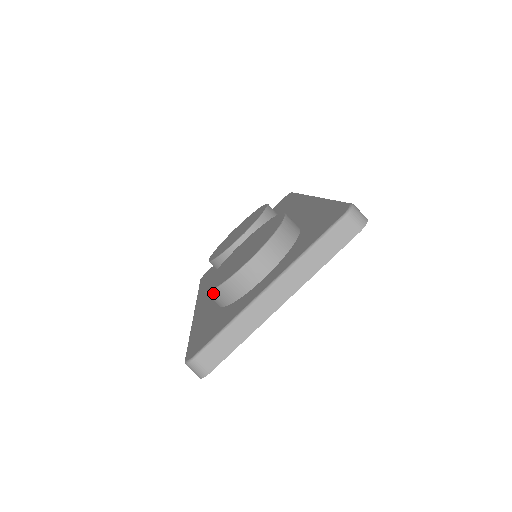
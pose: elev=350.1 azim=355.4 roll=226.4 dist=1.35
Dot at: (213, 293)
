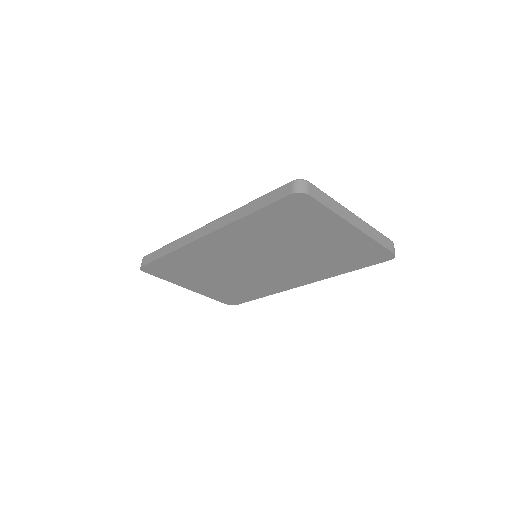
Dot at: occluded
